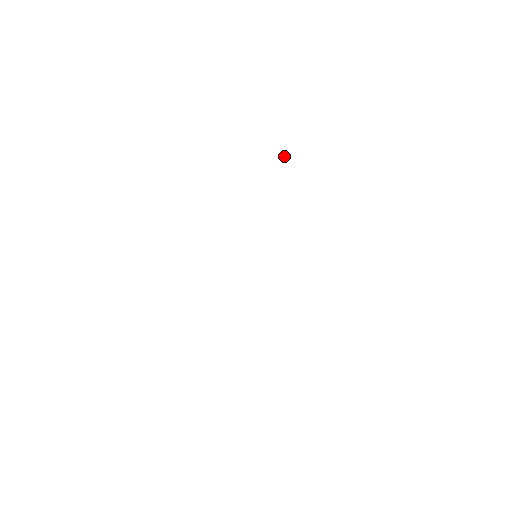
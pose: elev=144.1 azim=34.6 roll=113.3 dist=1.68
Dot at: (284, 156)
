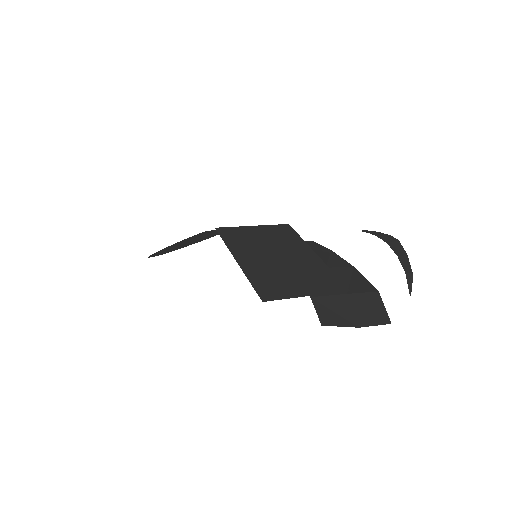
Dot at: occluded
